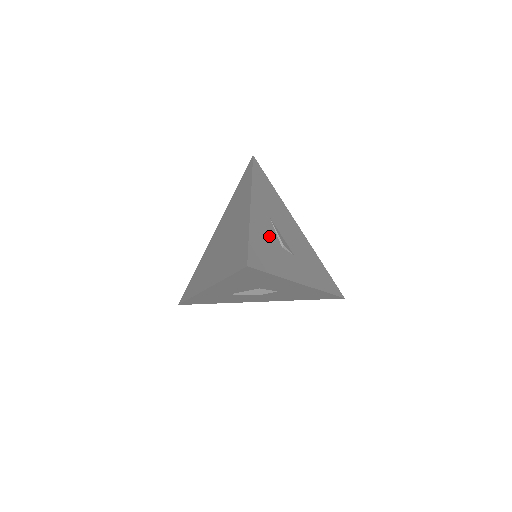
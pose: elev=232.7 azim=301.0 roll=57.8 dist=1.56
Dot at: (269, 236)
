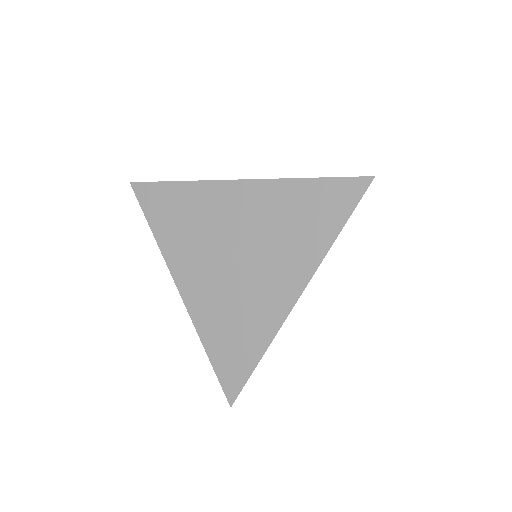
Dot at: occluded
